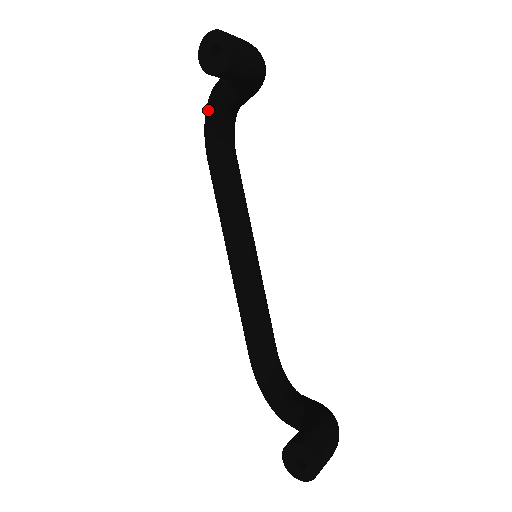
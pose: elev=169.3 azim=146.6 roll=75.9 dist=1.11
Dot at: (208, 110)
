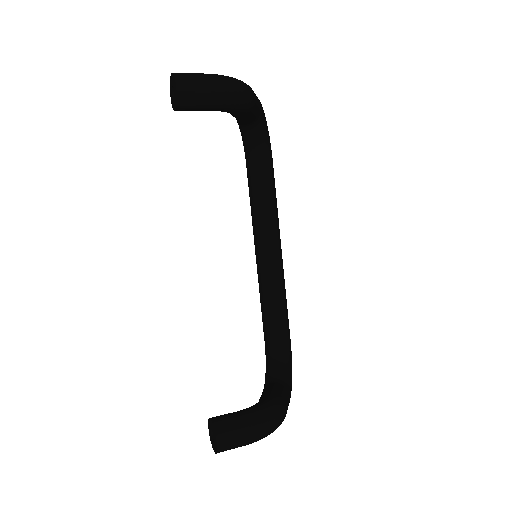
Dot at: occluded
